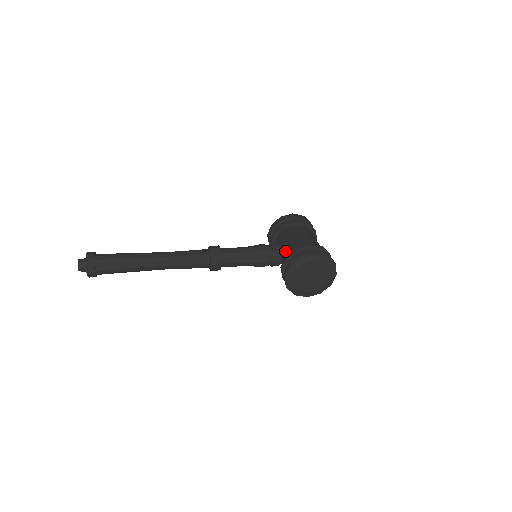
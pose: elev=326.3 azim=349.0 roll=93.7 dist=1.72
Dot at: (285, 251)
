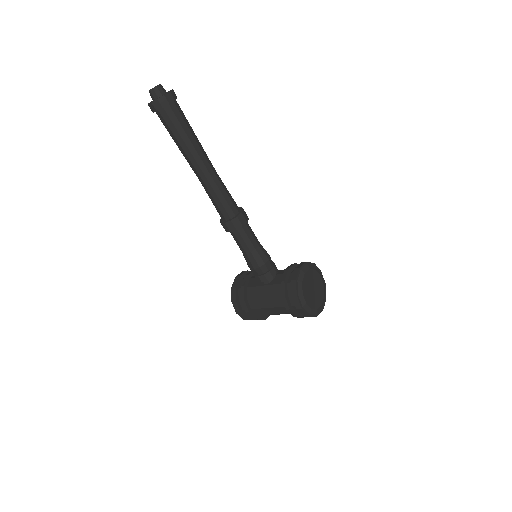
Dot at: occluded
